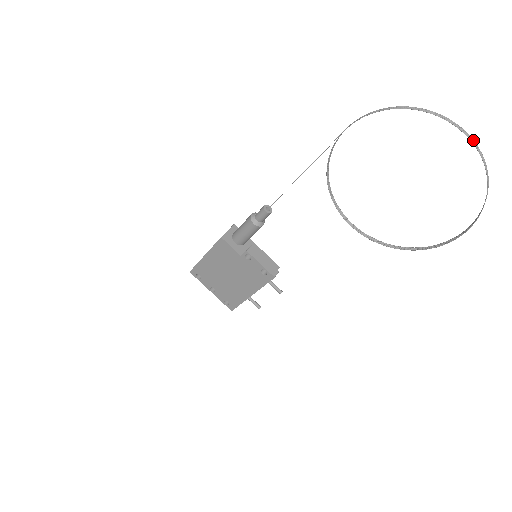
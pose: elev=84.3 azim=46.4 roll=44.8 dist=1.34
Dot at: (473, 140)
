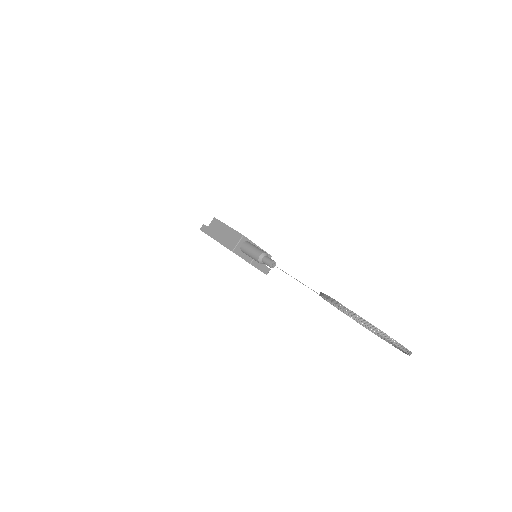
Dot at: (409, 352)
